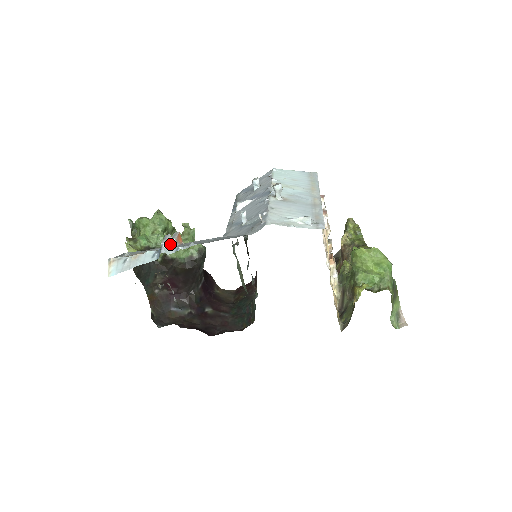
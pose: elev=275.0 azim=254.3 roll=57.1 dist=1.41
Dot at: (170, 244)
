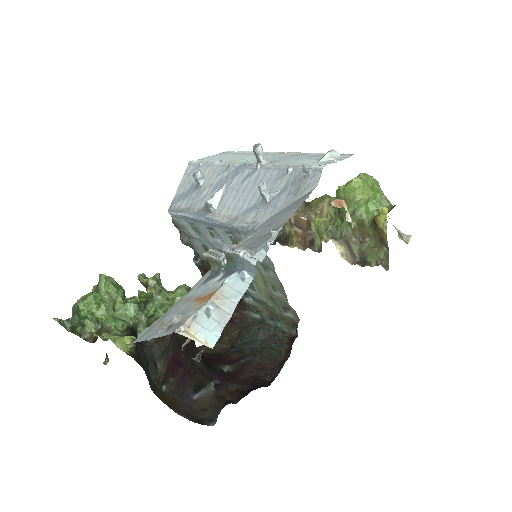
Dot at: (247, 250)
